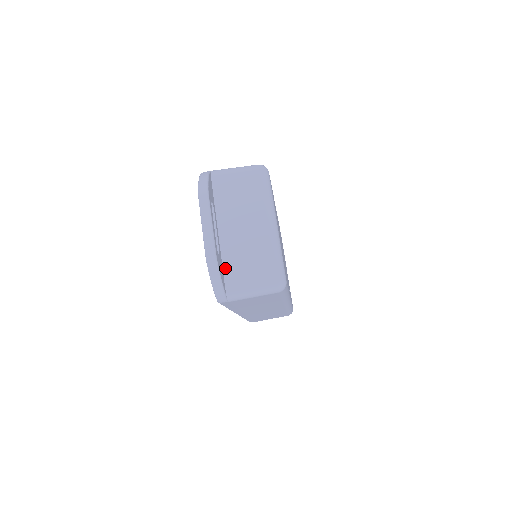
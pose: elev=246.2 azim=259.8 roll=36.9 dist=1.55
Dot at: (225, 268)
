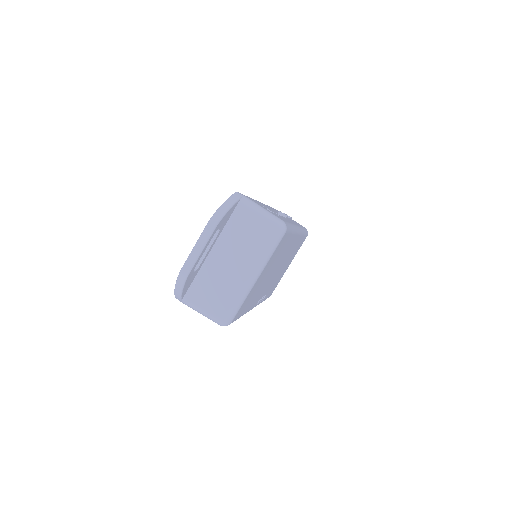
Dot at: (195, 281)
